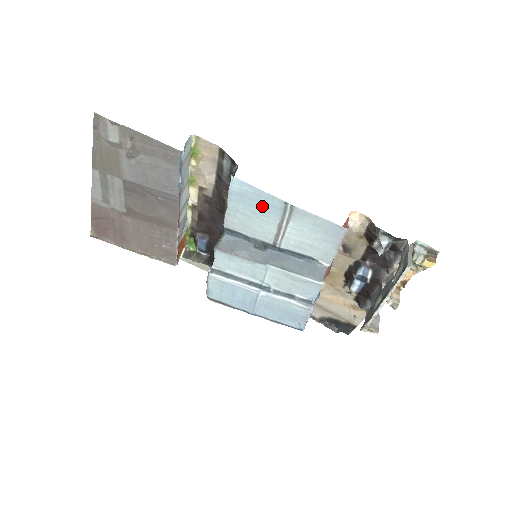
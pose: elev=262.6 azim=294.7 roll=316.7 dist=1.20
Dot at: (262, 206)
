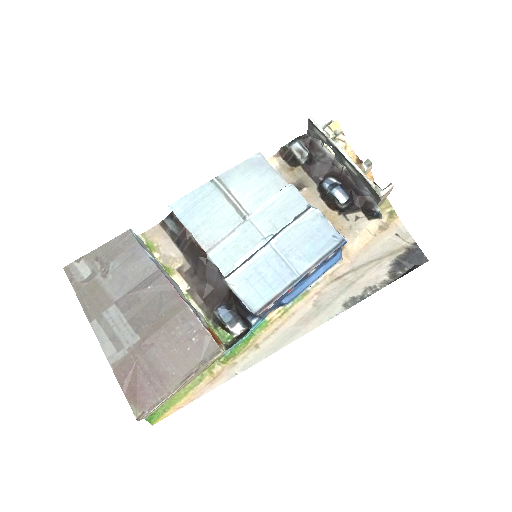
Dot at: (205, 202)
